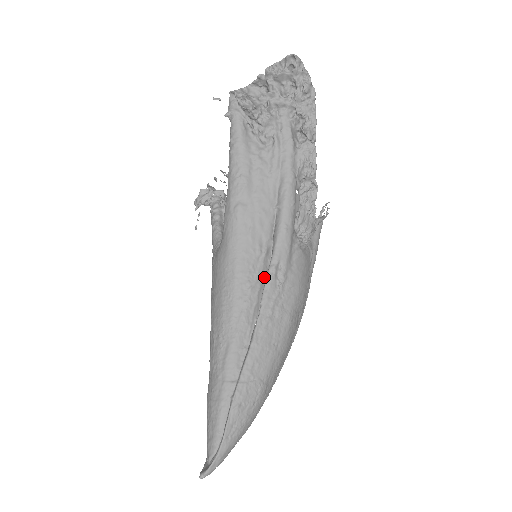
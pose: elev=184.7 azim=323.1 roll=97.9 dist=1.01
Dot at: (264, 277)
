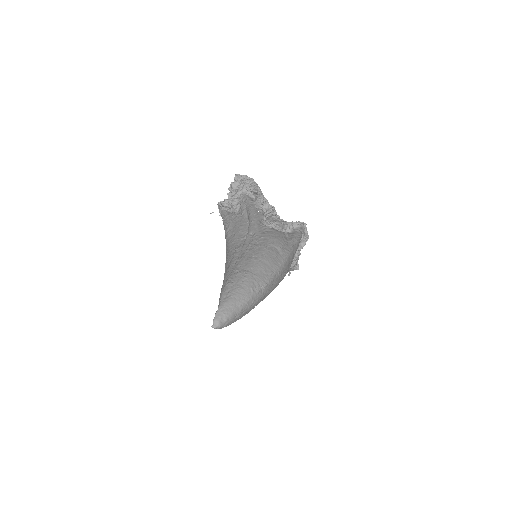
Dot at: occluded
